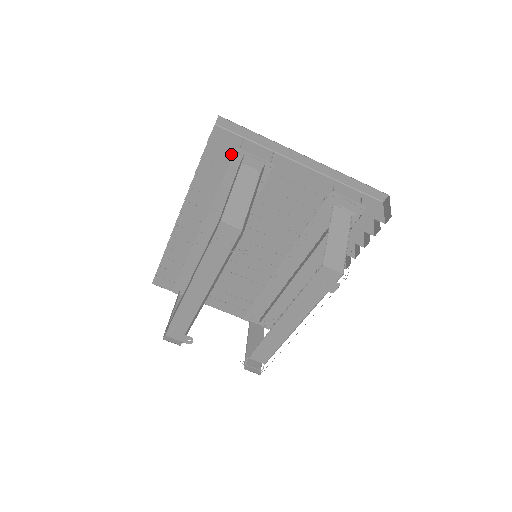
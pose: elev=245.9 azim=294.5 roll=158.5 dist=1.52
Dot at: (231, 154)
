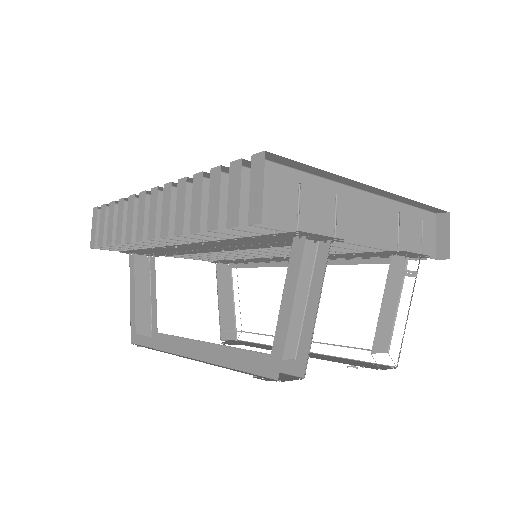
Dot at: occluded
